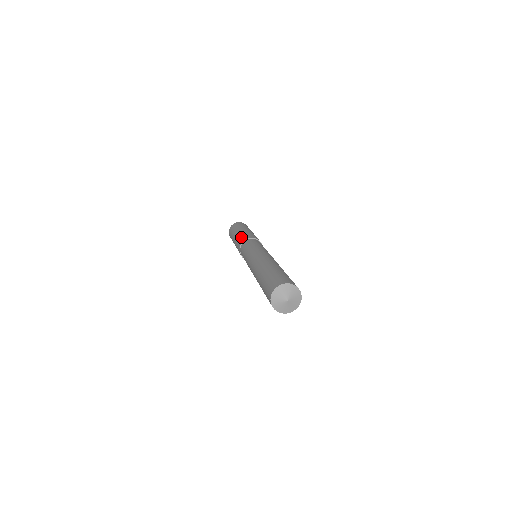
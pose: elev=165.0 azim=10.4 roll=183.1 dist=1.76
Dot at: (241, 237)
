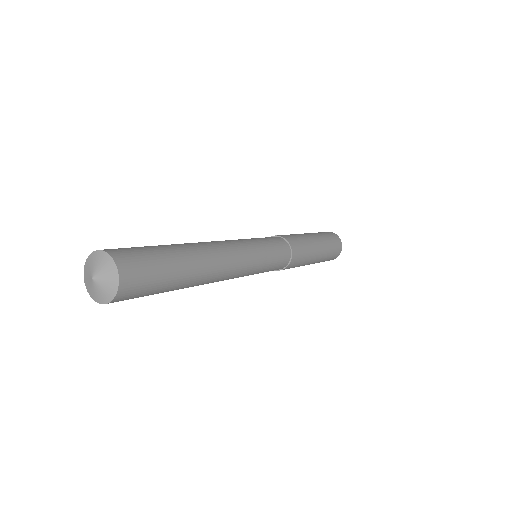
Dot at: occluded
